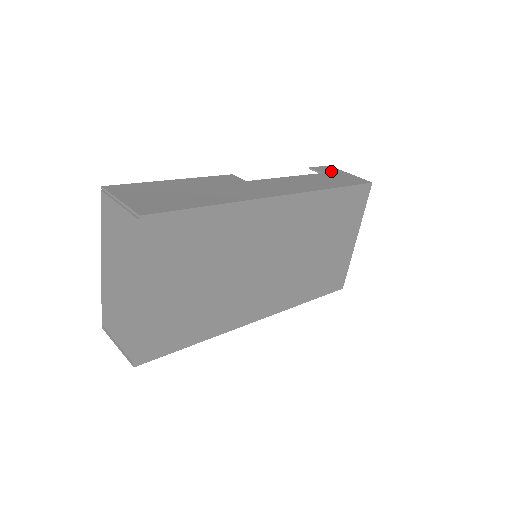
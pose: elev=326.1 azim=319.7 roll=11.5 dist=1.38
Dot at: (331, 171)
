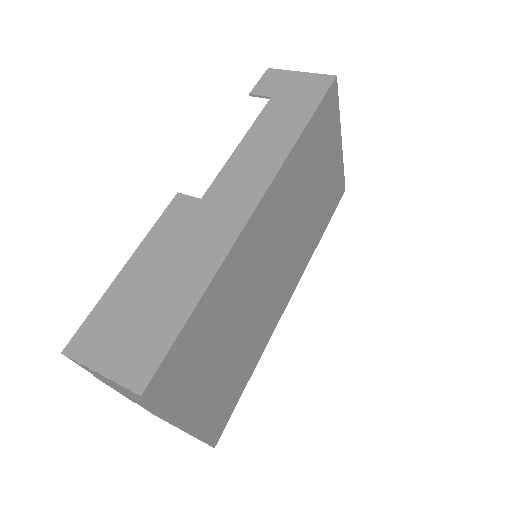
Dot at: (277, 84)
